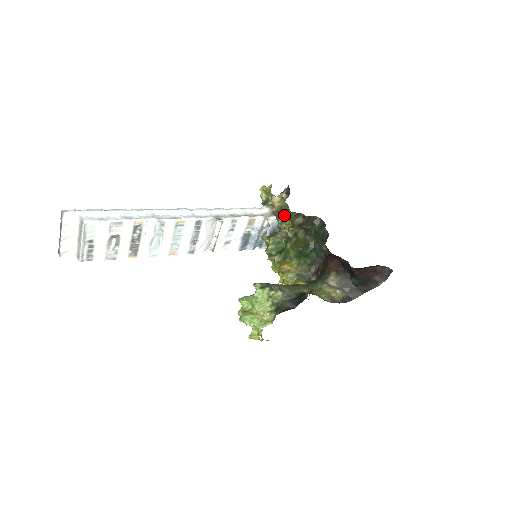
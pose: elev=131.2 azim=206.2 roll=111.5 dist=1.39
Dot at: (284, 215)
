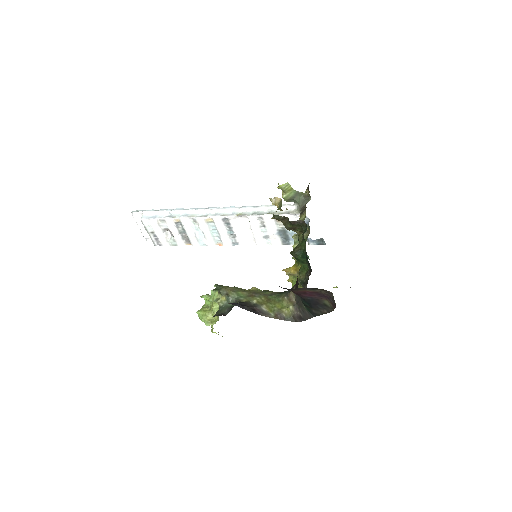
Dot at: (275, 218)
